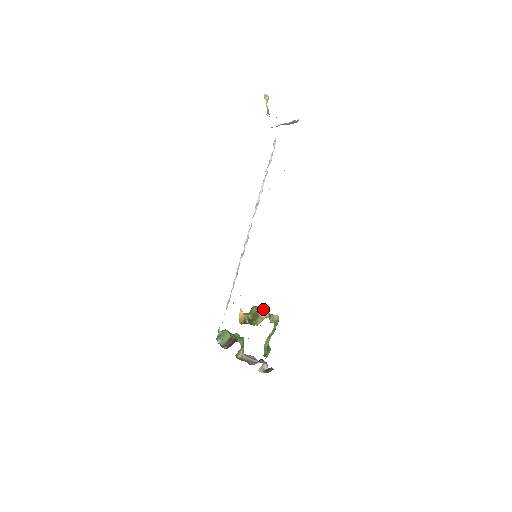
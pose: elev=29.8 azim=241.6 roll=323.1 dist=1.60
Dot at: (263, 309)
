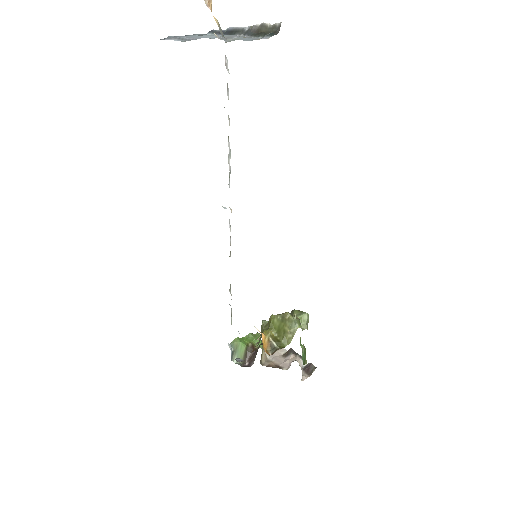
Dot at: (289, 320)
